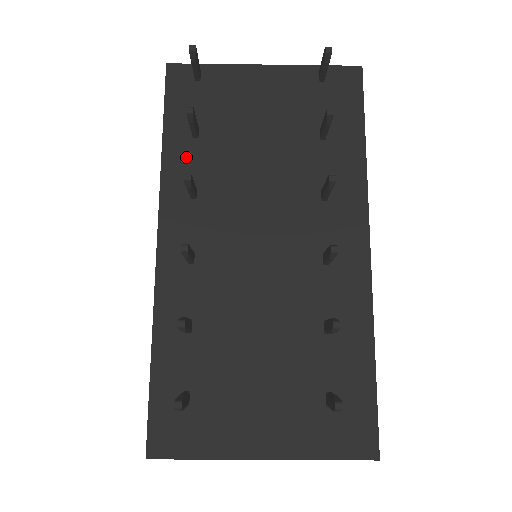
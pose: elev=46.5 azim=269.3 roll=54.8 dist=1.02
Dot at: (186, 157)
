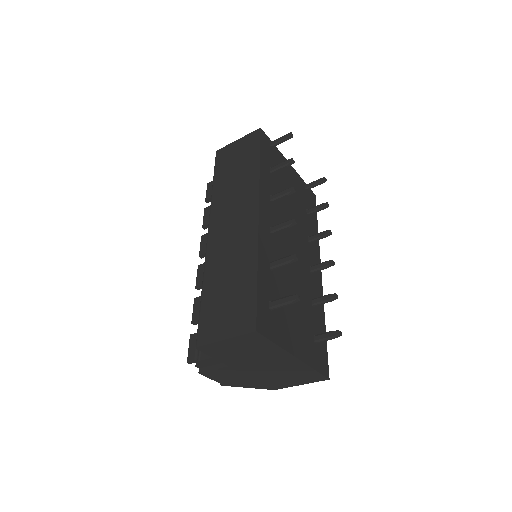
Dot at: (268, 179)
